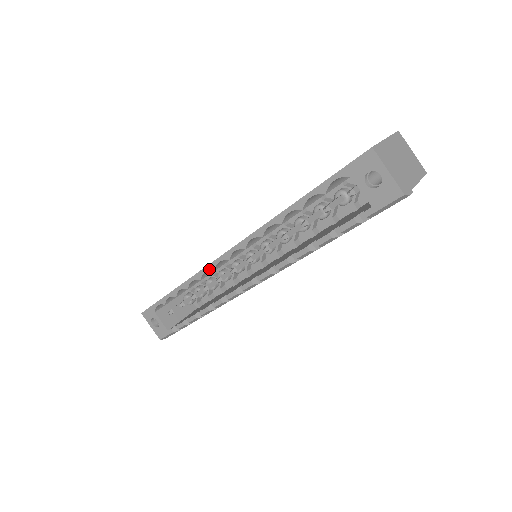
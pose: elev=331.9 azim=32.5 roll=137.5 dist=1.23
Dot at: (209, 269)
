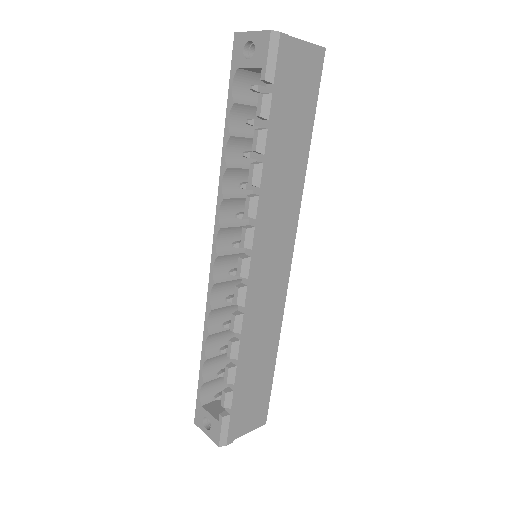
Dot at: (211, 287)
